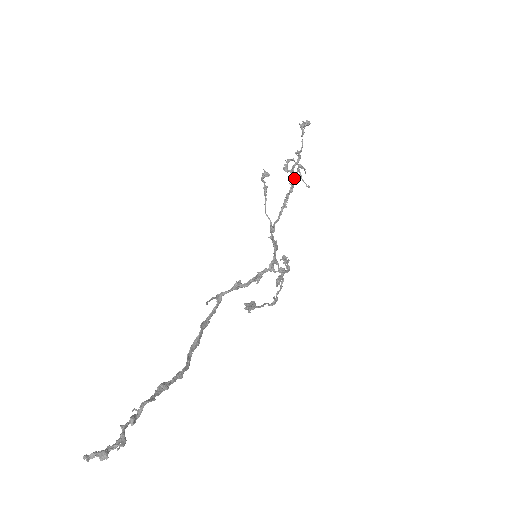
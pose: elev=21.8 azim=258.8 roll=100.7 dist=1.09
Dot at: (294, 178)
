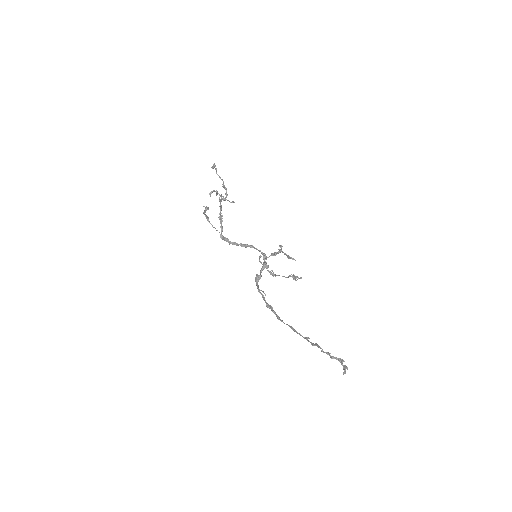
Dot at: (220, 202)
